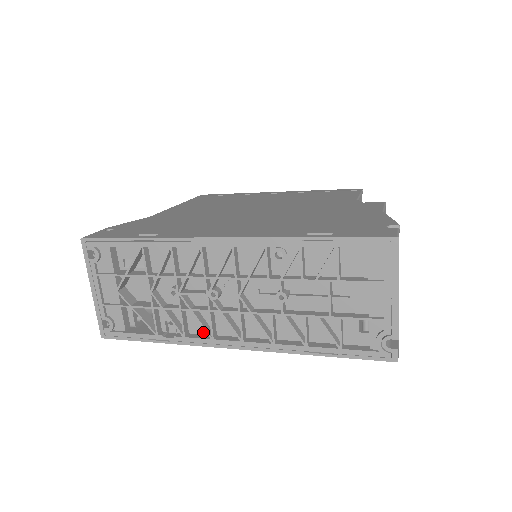
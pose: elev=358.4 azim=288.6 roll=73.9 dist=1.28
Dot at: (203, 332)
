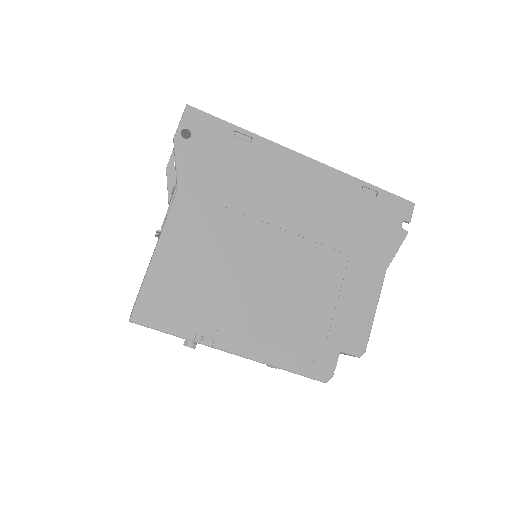
Dot at: occluded
